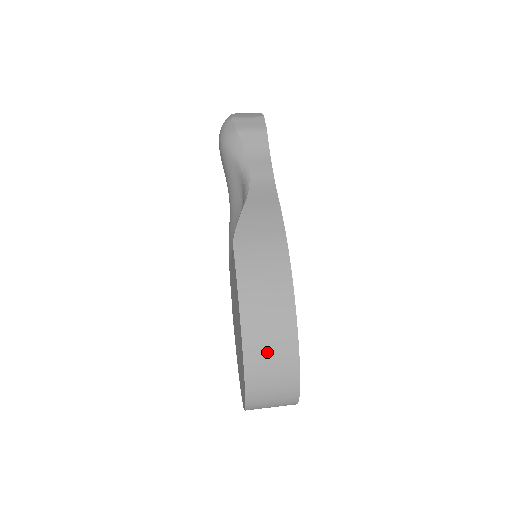
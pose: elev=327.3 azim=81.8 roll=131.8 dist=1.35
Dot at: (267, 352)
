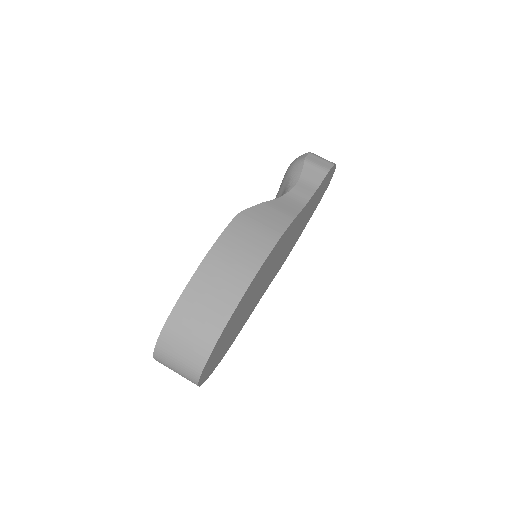
Dot at: (200, 307)
